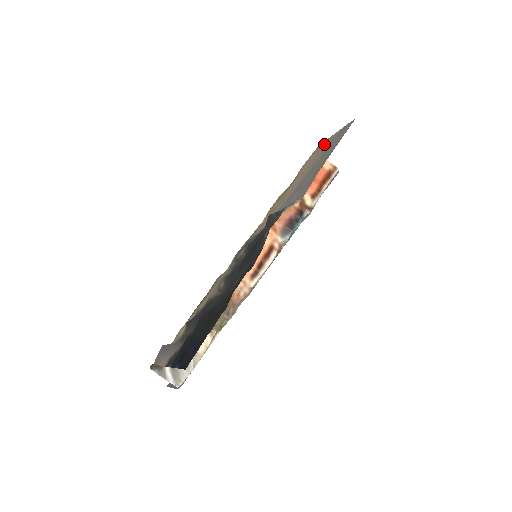
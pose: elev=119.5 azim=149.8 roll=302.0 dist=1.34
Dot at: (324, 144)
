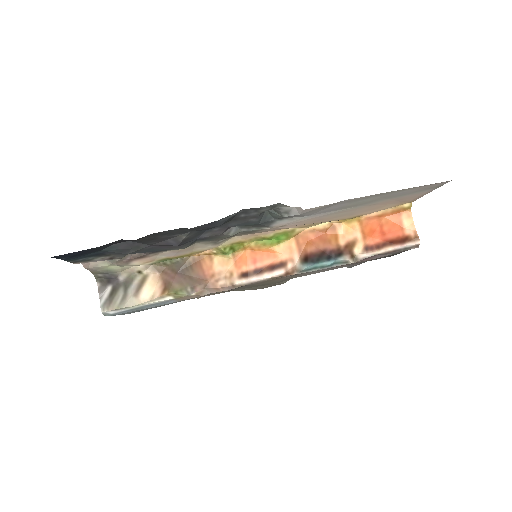
Dot at: (411, 198)
